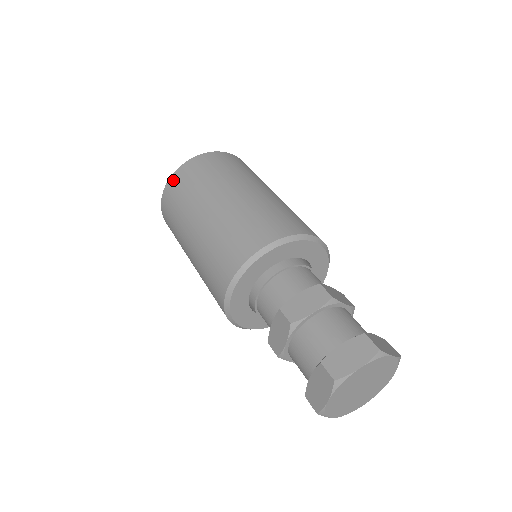
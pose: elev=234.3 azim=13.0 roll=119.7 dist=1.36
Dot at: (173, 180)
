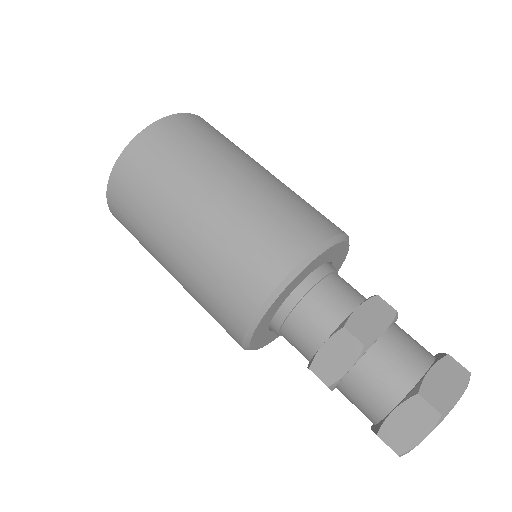
Dot at: (112, 204)
